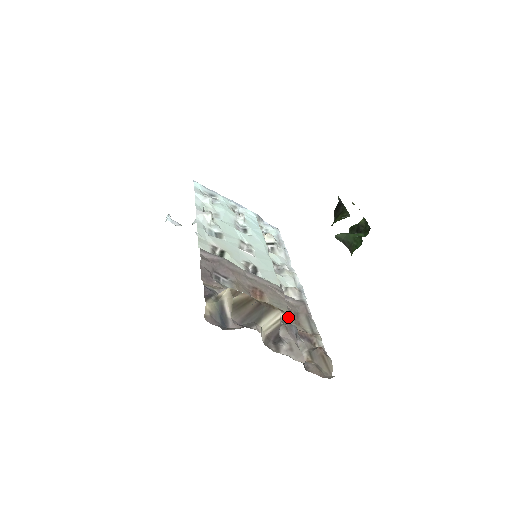
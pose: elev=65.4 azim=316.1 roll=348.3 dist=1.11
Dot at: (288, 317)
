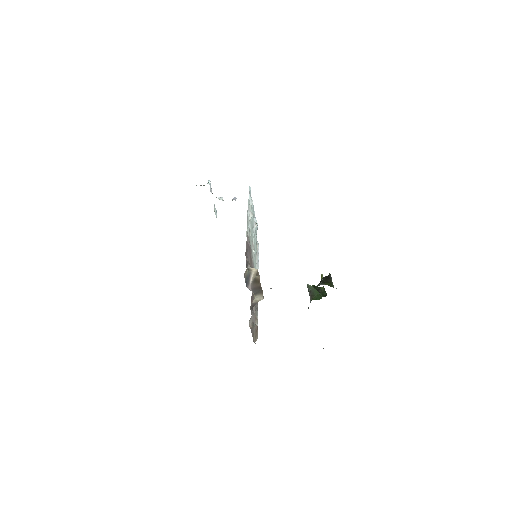
Dot at: occluded
